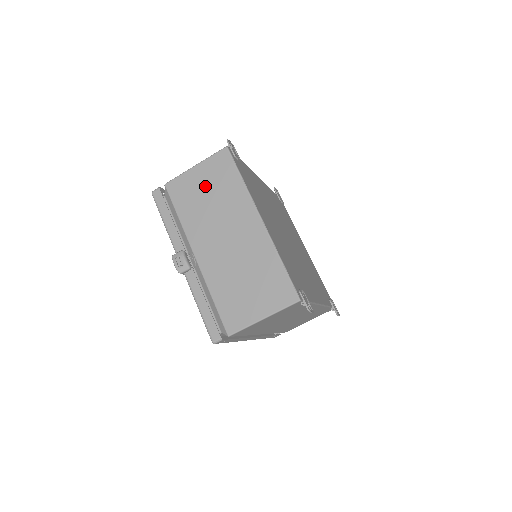
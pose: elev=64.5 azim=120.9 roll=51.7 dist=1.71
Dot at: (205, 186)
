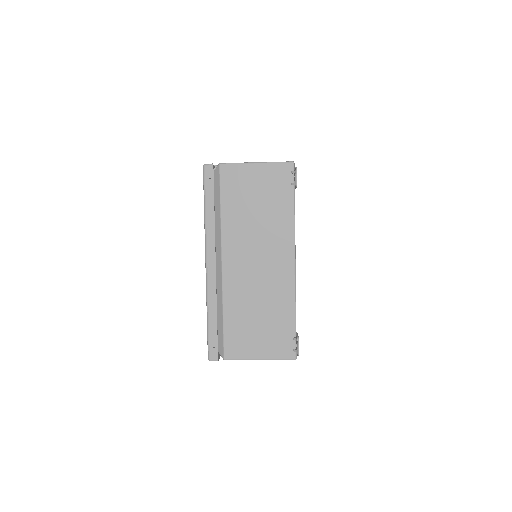
Dot at: occluded
